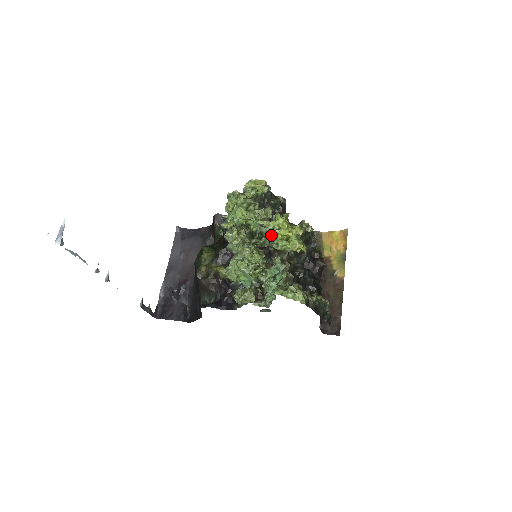
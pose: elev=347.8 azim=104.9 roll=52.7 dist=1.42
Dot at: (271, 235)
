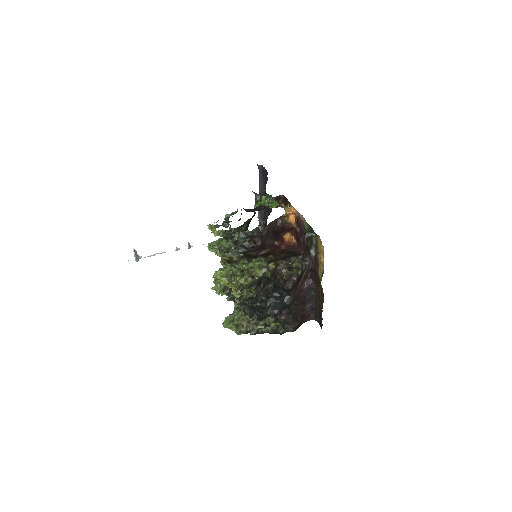
Dot at: occluded
